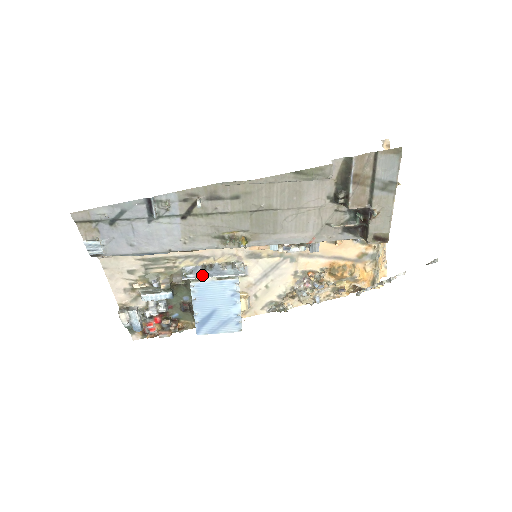
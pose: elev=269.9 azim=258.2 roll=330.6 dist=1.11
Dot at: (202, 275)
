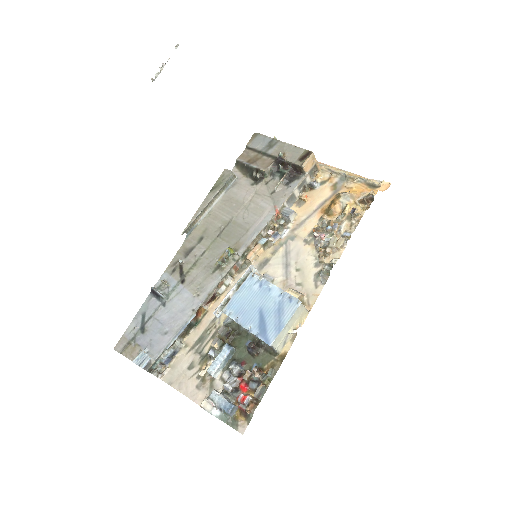
Dot at: (225, 298)
